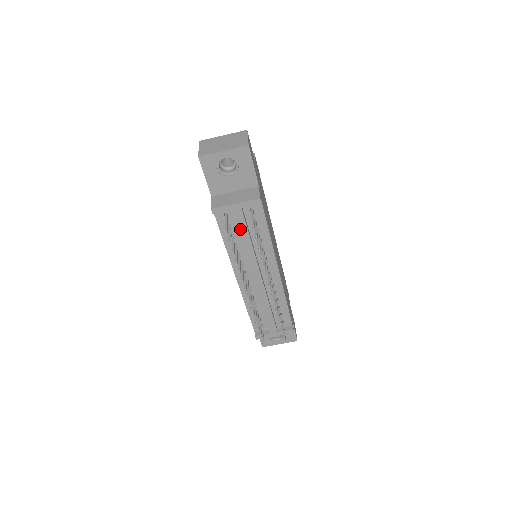
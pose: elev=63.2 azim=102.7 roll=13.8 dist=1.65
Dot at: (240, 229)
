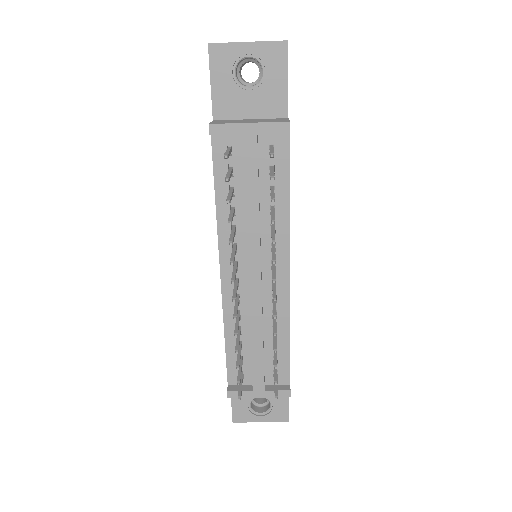
Dot at: (246, 174)
